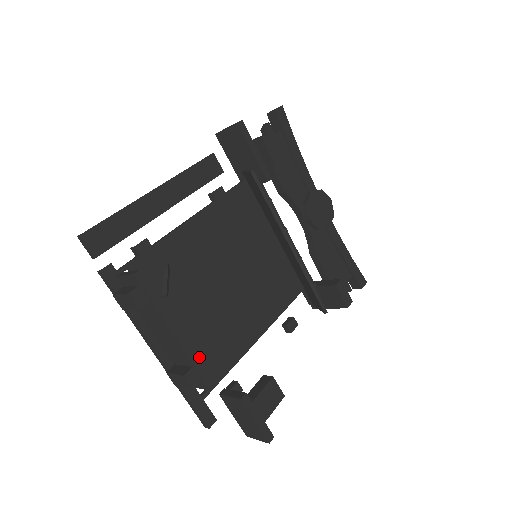
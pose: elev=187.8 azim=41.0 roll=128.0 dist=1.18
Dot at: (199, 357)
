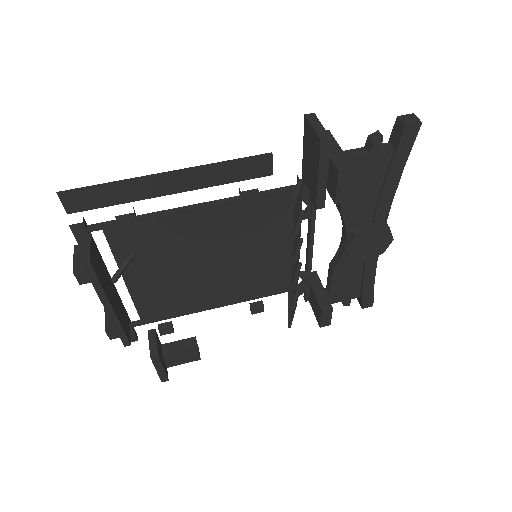
Dot at: (144, 304)
